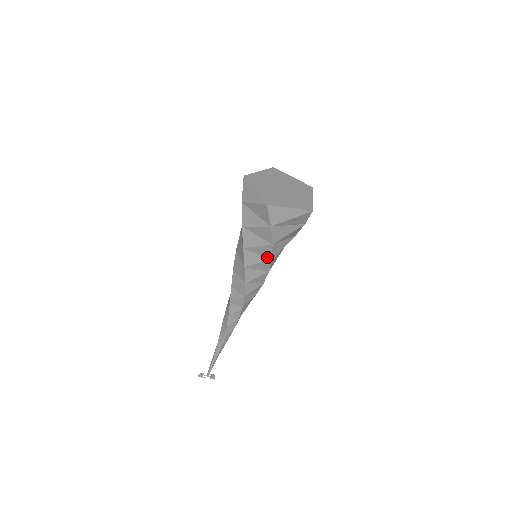
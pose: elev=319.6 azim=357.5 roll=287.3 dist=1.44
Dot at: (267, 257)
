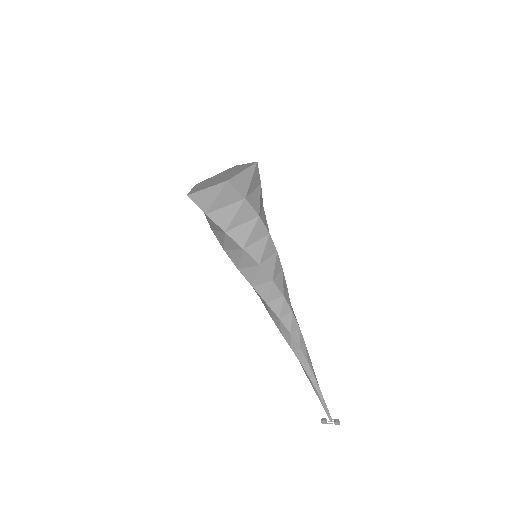
Dot at: (239, 249)
